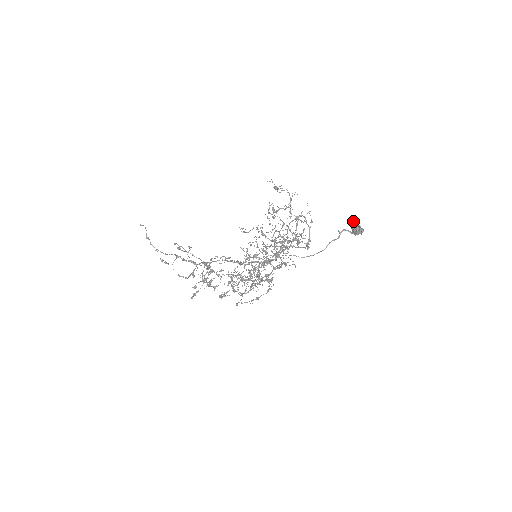
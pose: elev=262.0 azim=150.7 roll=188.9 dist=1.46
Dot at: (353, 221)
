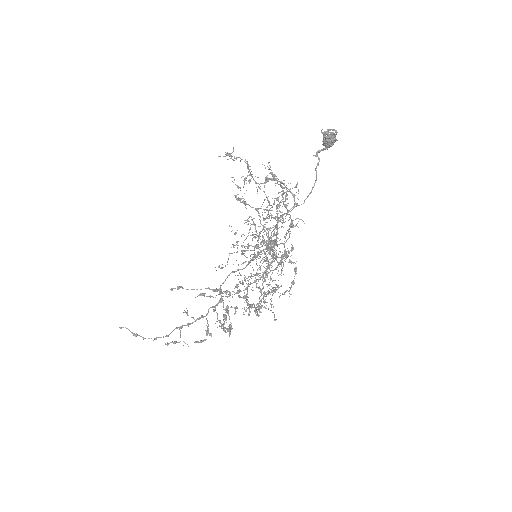
Dot at: occluded
